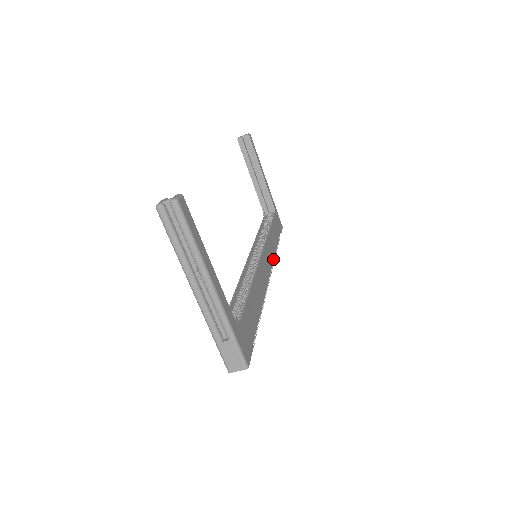
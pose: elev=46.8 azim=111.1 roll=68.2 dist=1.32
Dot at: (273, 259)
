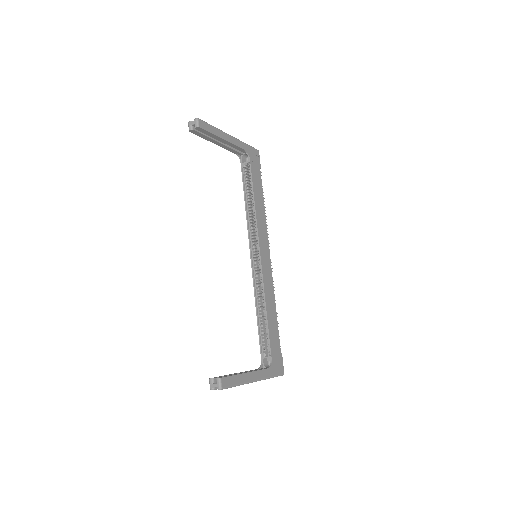
Dot at: (266, 231)
